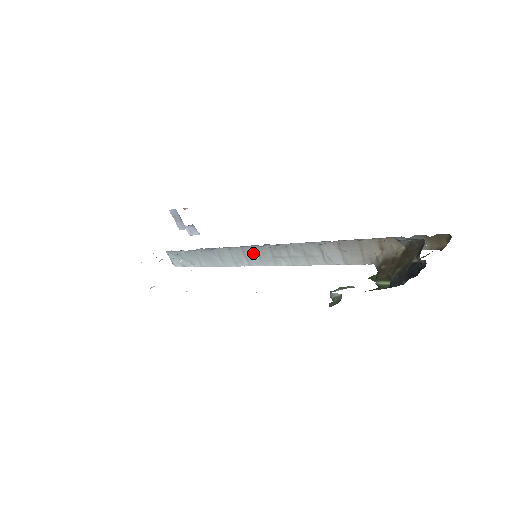
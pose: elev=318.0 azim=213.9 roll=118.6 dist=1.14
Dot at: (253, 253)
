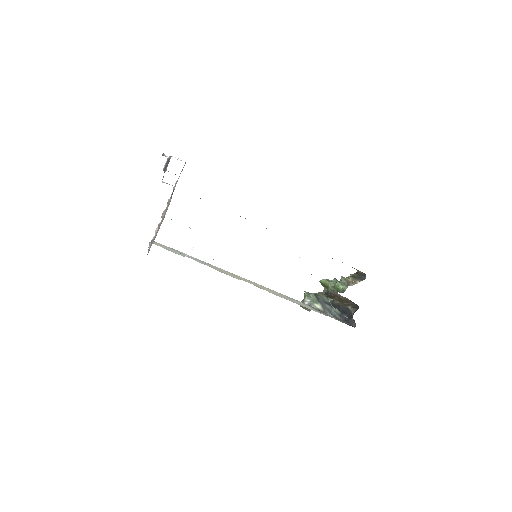
Dot at: occluded
